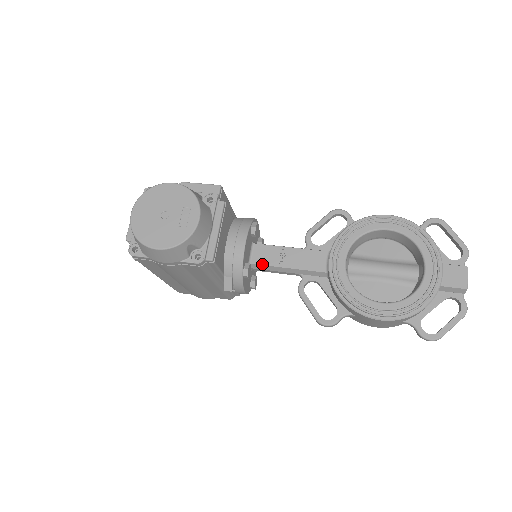
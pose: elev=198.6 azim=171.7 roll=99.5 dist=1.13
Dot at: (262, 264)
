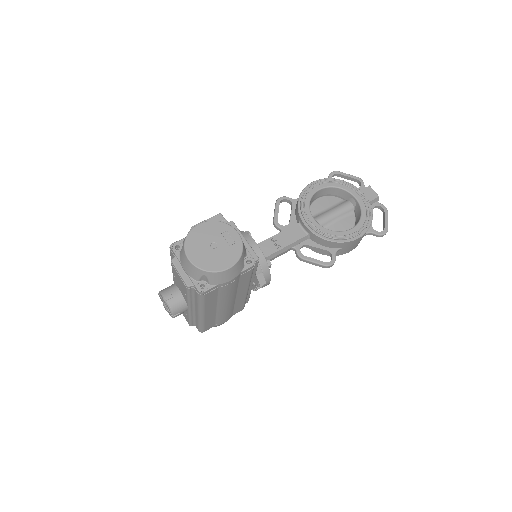
Dot at: (268, 255)
